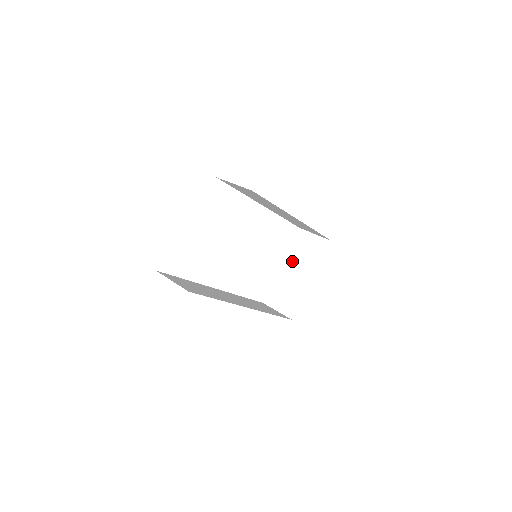
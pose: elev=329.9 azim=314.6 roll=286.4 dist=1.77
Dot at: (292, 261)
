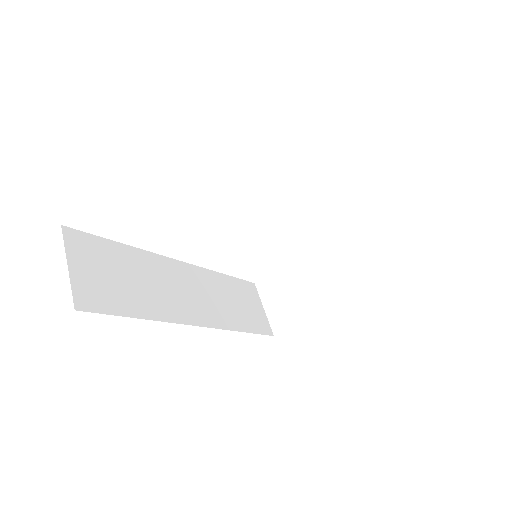
Dot at: (323, 258)
